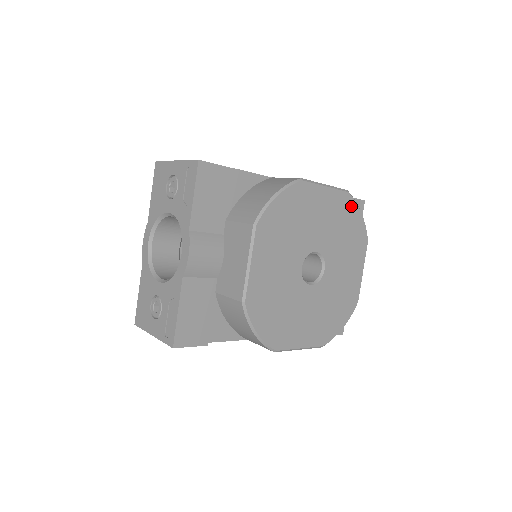
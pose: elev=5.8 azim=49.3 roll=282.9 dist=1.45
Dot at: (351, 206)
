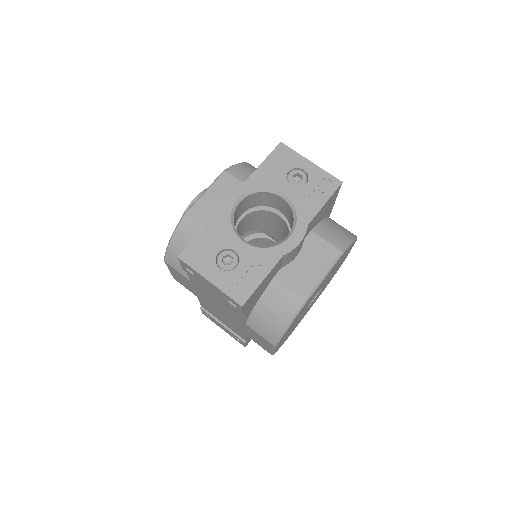
Dot at: occluded
